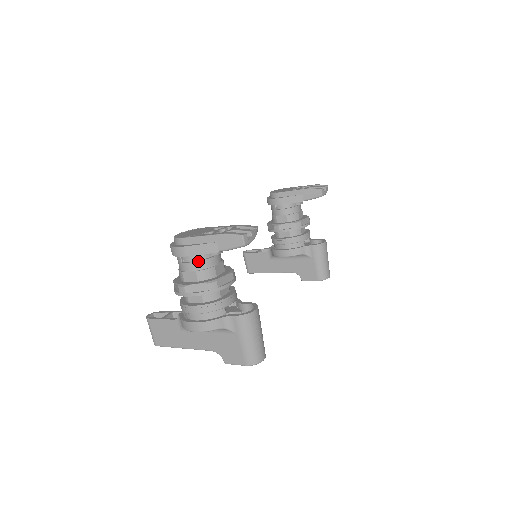
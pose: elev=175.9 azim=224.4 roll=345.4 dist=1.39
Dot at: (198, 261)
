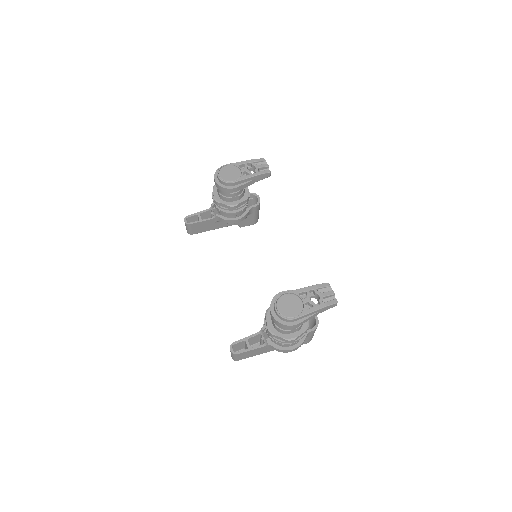
Dot at: occluded
